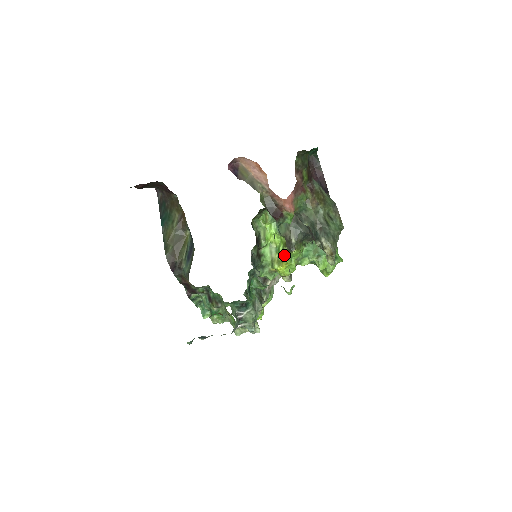
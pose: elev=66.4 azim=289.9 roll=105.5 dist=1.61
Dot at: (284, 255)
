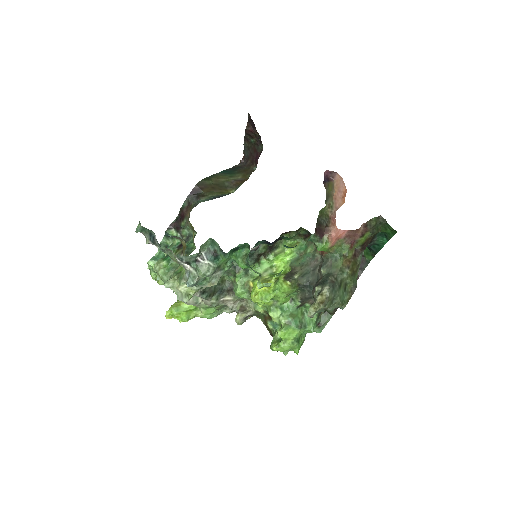
Dot at: (277, 278)
